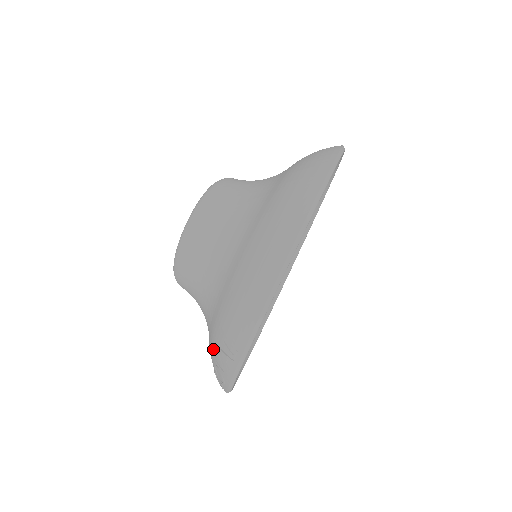
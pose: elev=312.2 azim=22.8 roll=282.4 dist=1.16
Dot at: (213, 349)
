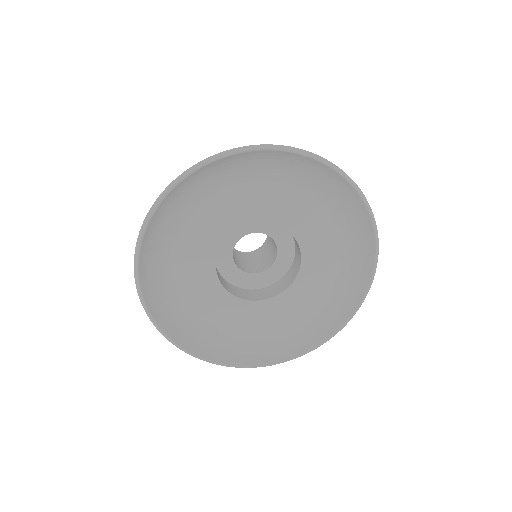
Dot at: occluded
